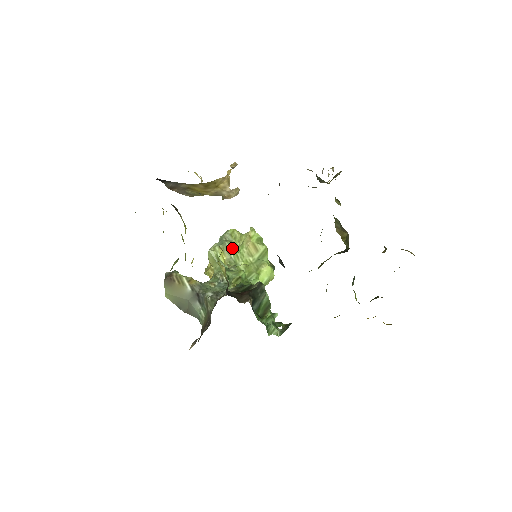
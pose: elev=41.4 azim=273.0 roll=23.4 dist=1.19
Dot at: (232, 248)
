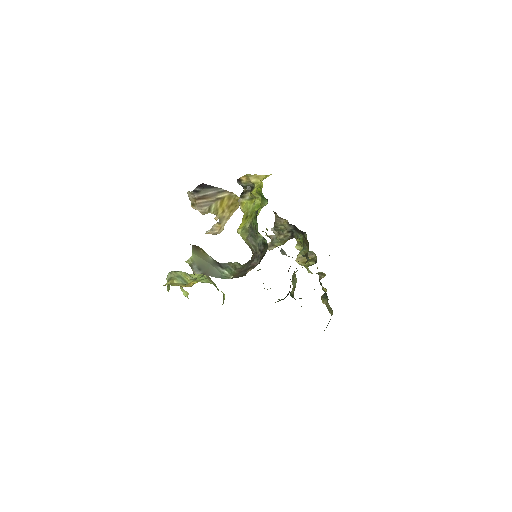
Dot at: (190, 276)
